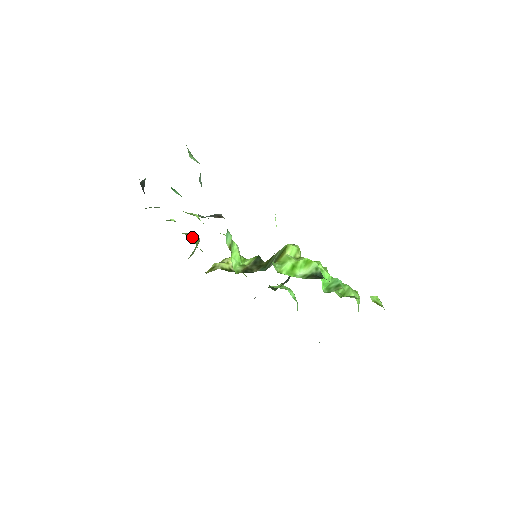
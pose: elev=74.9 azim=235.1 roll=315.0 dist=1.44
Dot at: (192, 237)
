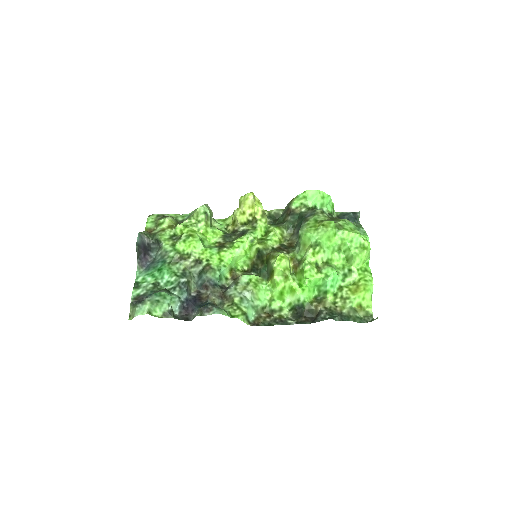
Dot at: (202, 222)
